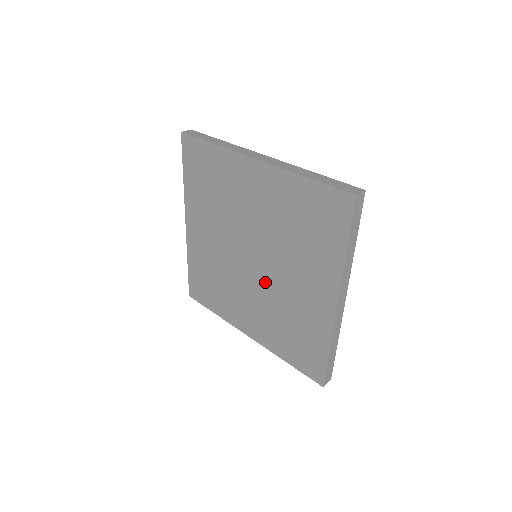
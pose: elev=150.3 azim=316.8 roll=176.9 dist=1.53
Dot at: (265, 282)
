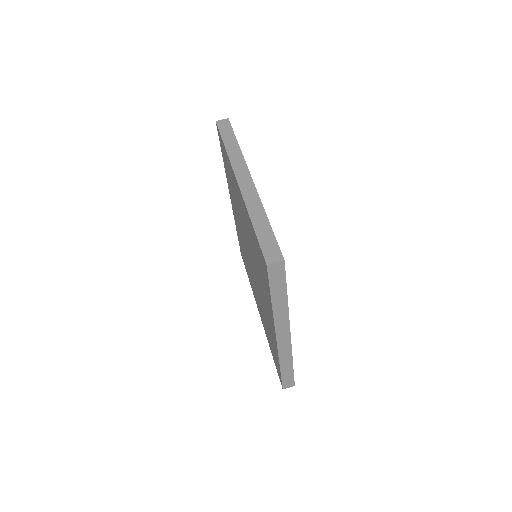
Dot at: (256, 283)
